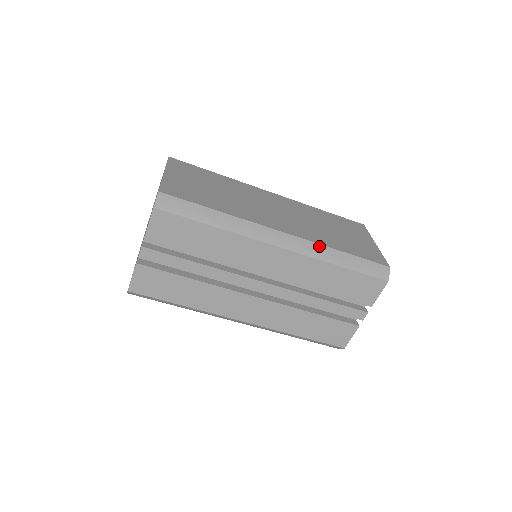
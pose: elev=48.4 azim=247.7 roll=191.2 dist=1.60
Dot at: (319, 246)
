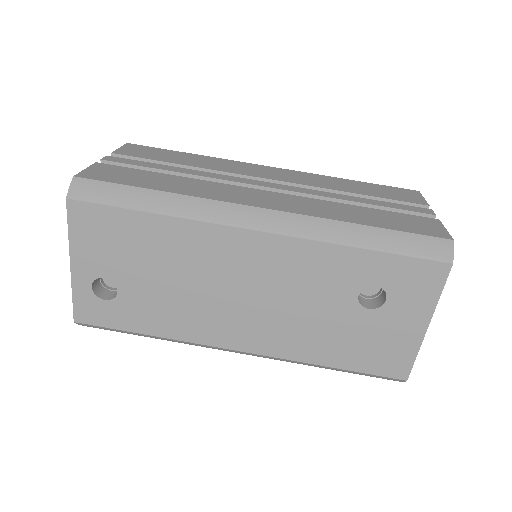
Dot at: occluded
